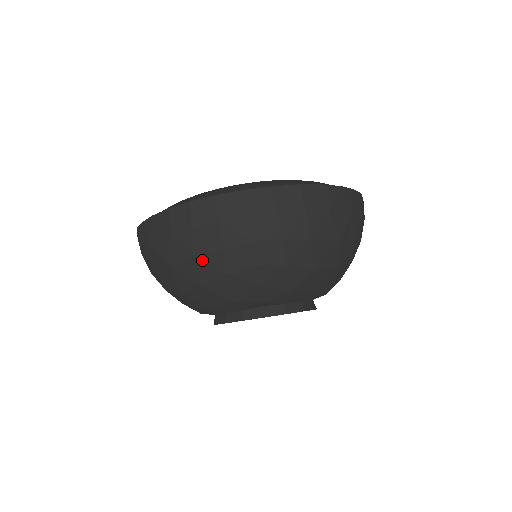
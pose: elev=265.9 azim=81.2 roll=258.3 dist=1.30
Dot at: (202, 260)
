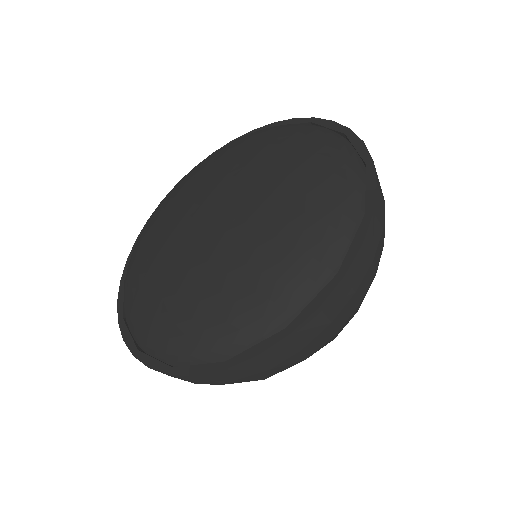
Dot at: occluded
